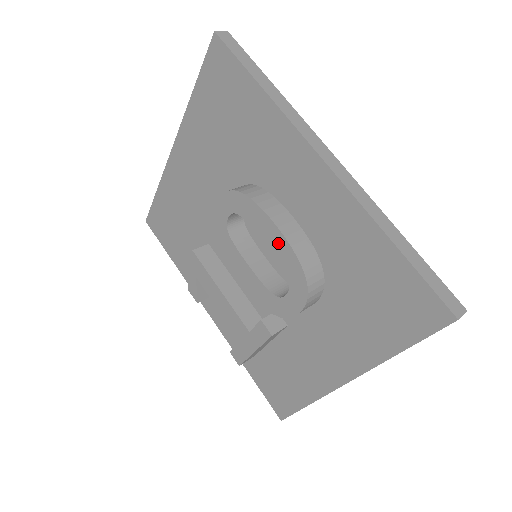
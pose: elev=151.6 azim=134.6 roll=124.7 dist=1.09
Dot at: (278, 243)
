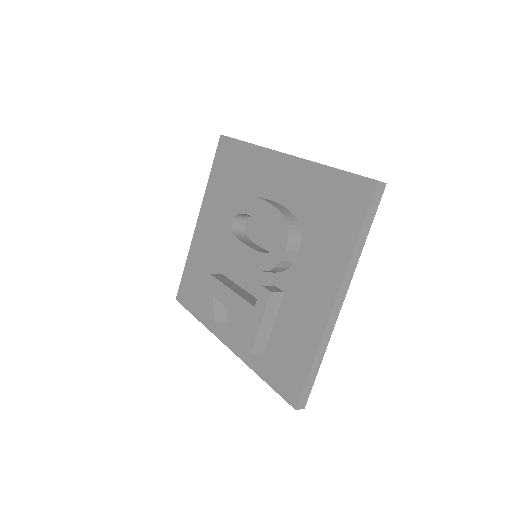
Dot at: (264, 210)
